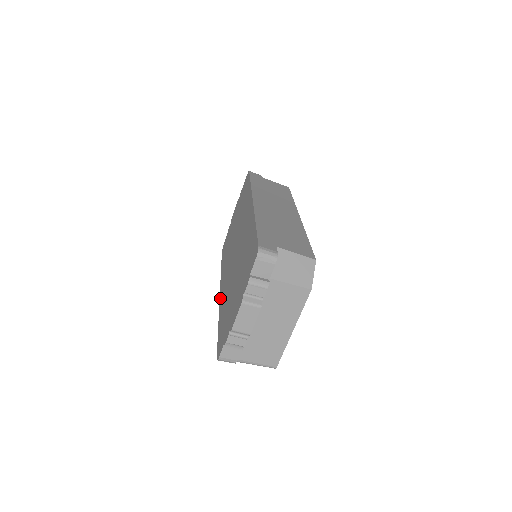
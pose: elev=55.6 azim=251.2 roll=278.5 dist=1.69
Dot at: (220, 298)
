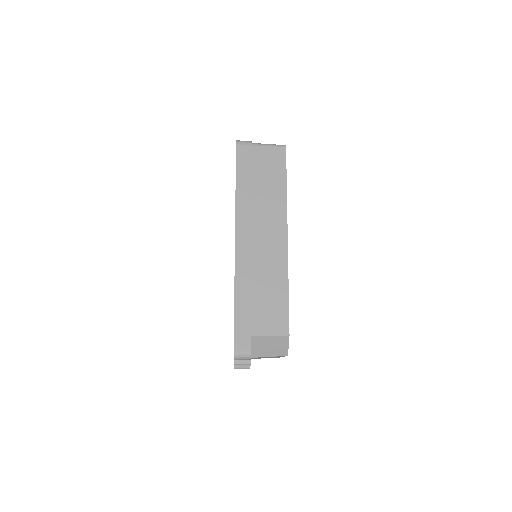
Dot at: occluded
